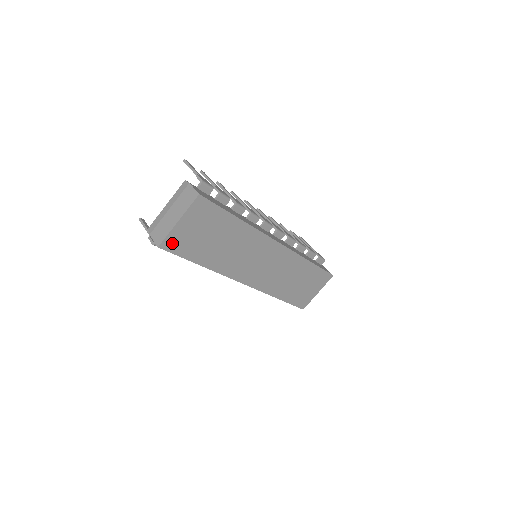
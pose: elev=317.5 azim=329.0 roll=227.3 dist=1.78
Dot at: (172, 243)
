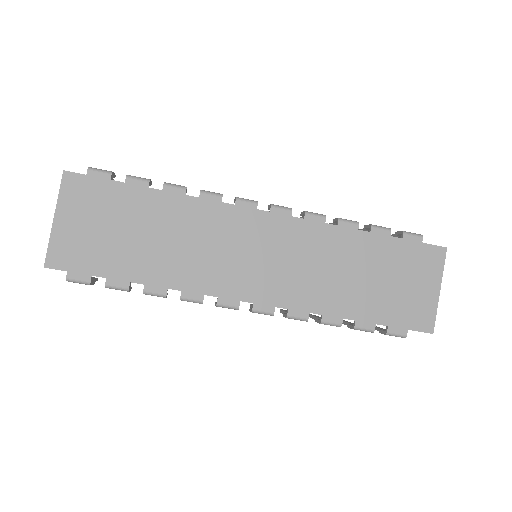
Dot at: (64, 256)
